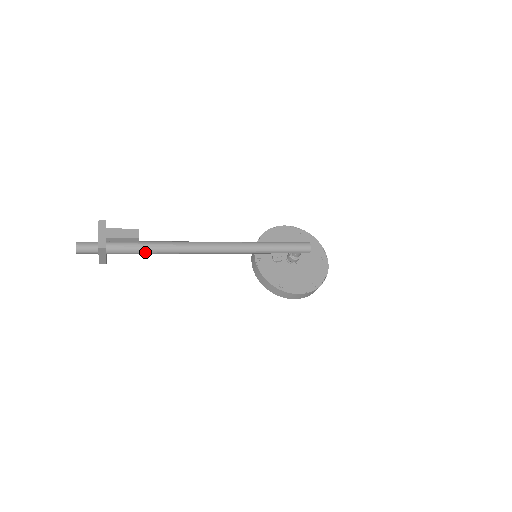
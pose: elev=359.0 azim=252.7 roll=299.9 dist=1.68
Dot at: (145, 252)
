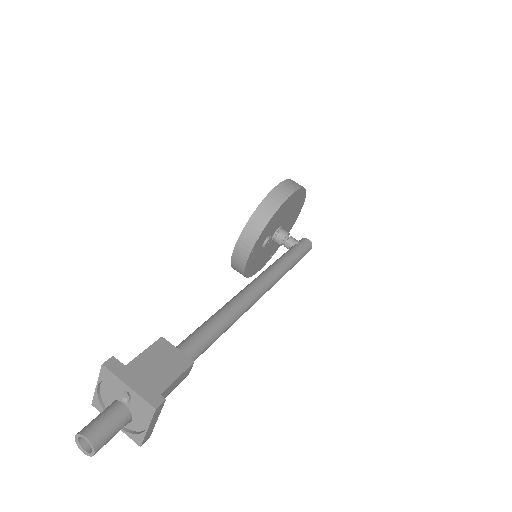
Dot at: occluded
